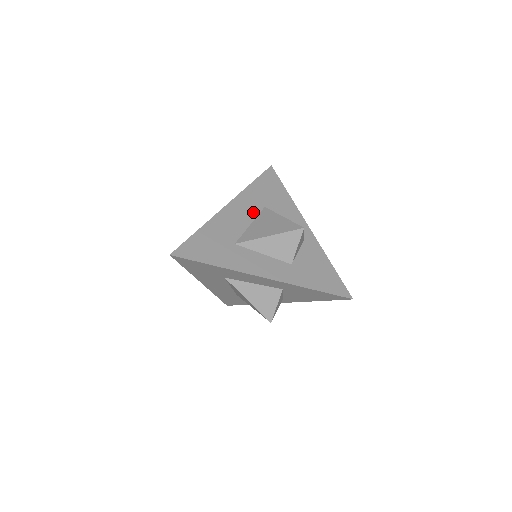
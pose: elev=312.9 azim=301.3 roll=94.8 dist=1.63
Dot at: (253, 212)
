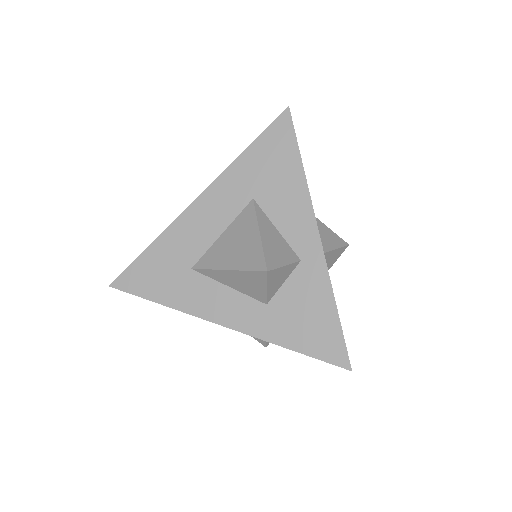
Dot at: (231, 210)
